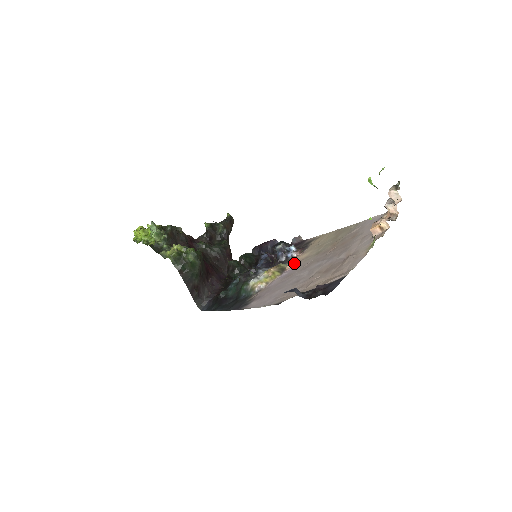
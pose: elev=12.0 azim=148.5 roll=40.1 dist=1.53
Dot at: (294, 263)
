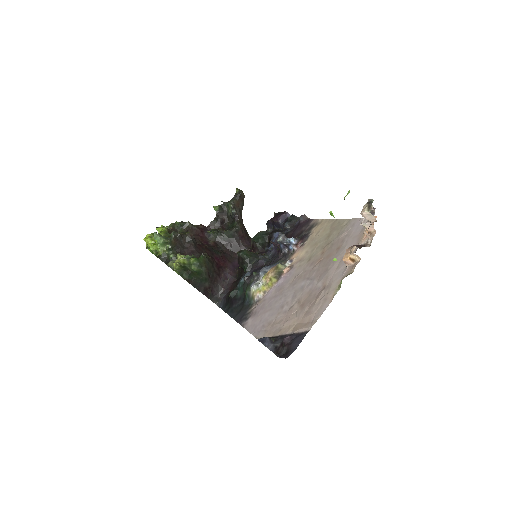
Dot at: (289, 267)
